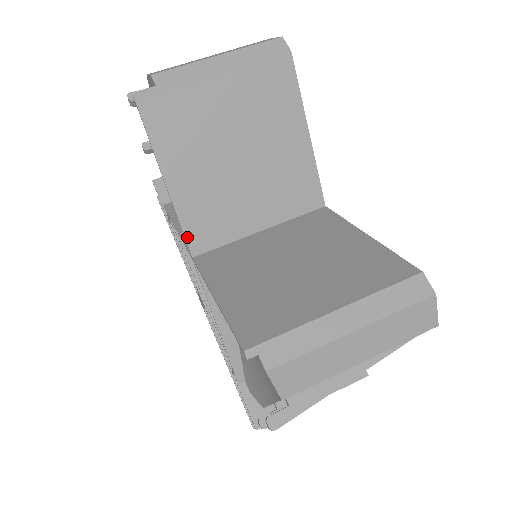
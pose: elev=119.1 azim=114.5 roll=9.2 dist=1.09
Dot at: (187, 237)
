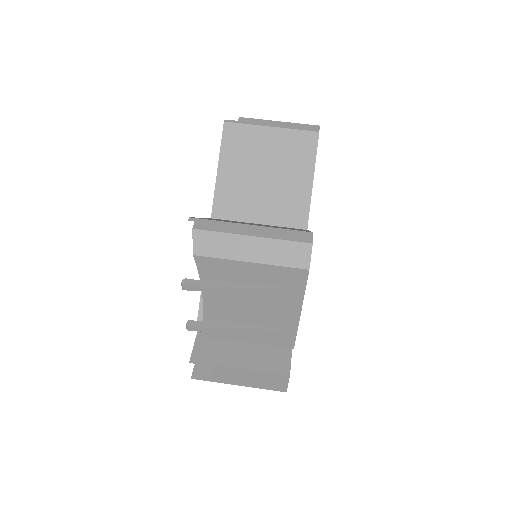
Dot at: (214, 205)
